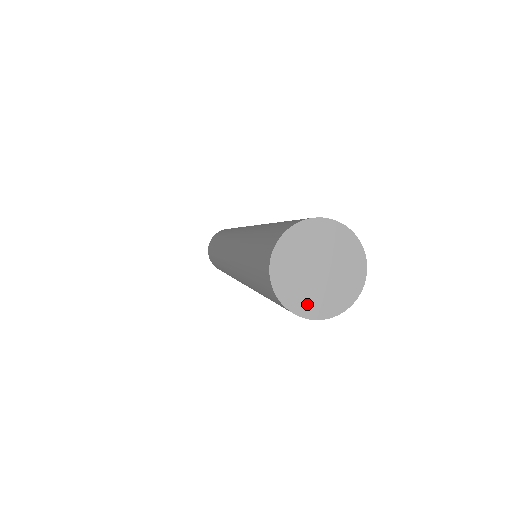
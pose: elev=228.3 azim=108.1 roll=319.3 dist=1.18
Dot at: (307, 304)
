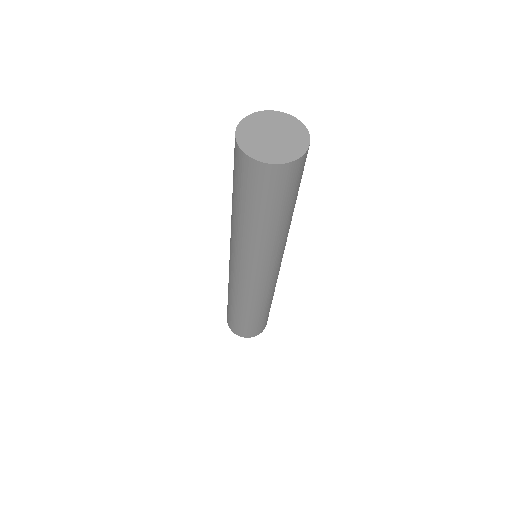
Dot at: (263, 154)
